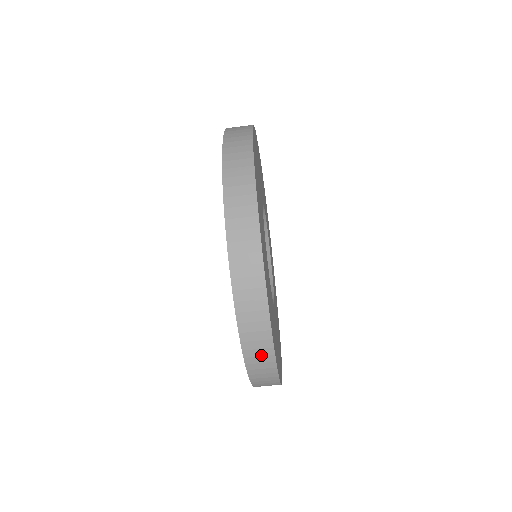
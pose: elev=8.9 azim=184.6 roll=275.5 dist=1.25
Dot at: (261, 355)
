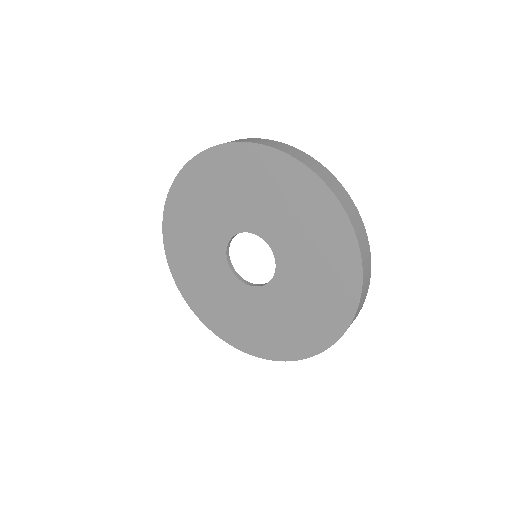
Dot at: (367, 273)
